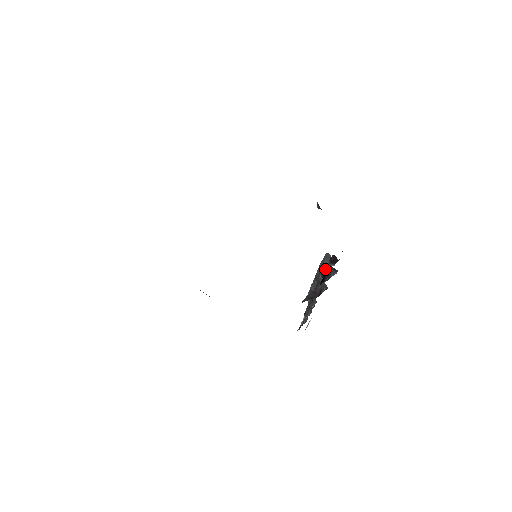
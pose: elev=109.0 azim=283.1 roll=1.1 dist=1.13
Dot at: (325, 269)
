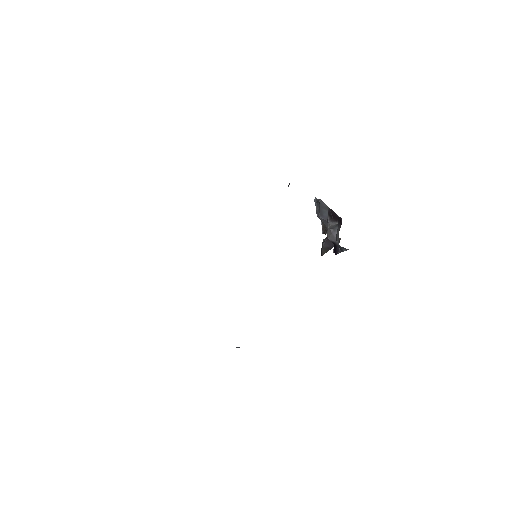
Dot at: (331, 237)
